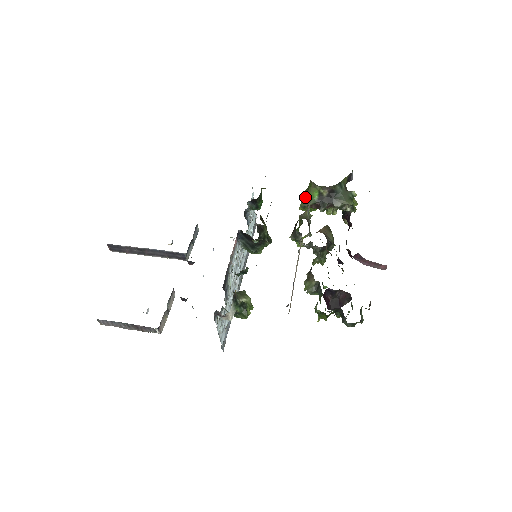
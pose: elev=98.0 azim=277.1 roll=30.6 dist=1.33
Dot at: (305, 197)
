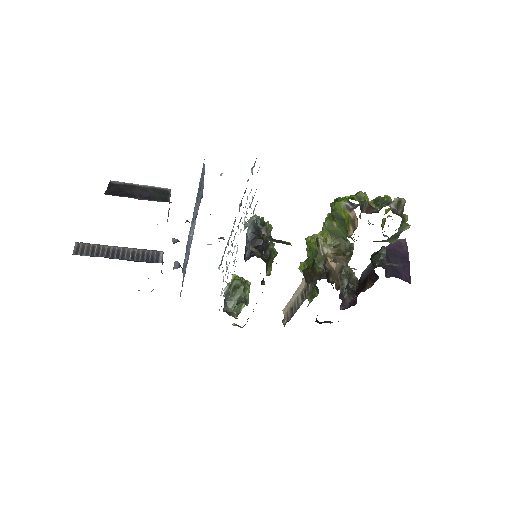
Dot at: (336, 223)
